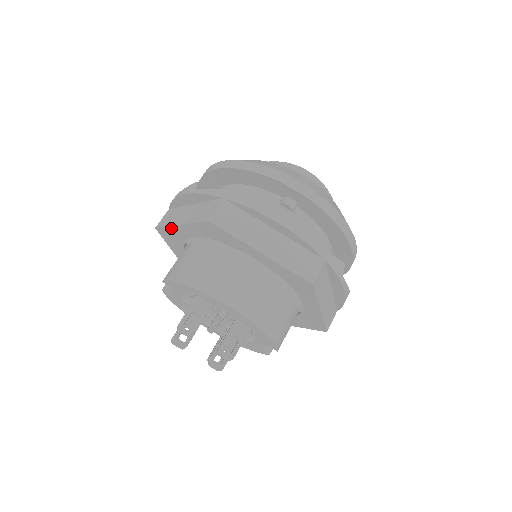
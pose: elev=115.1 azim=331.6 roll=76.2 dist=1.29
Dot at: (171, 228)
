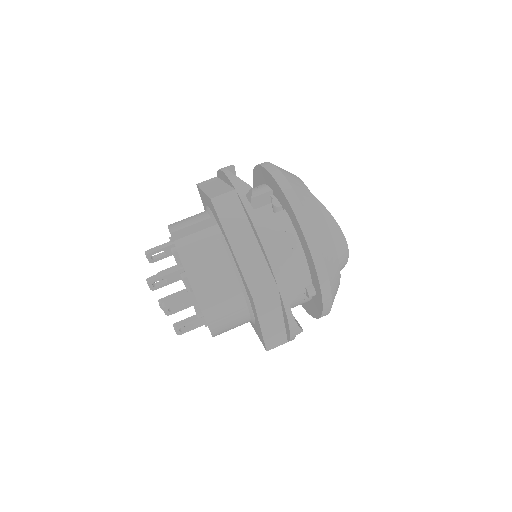
Dot at: (223, 229)
